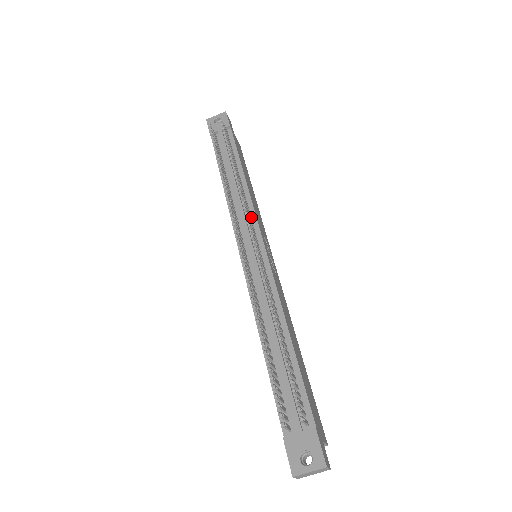
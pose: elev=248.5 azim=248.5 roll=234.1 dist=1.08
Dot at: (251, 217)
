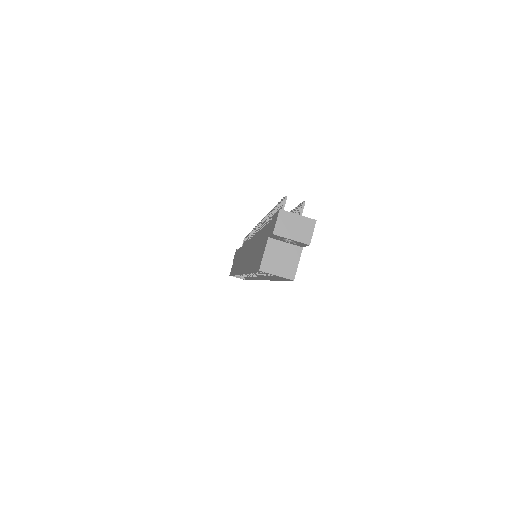
Dot at: occluded
